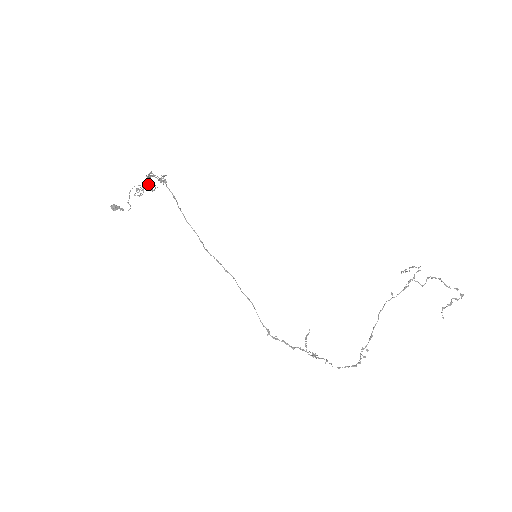
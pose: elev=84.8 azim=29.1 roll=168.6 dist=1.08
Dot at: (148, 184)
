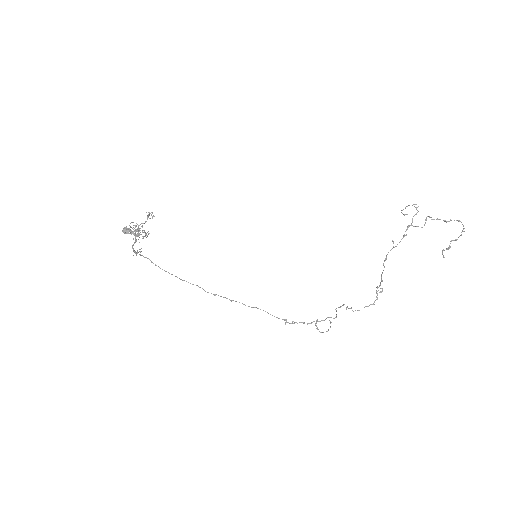
Dot at: (139, 237)
